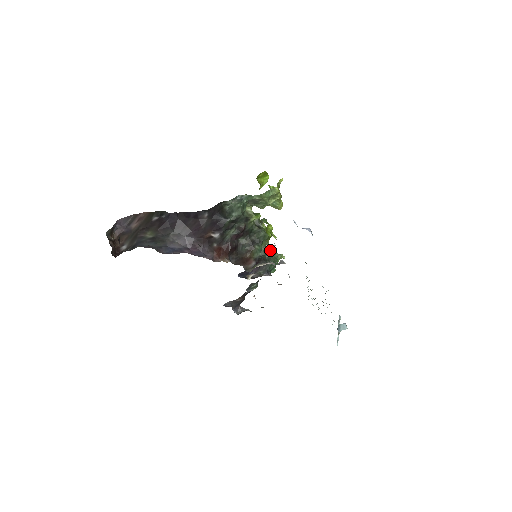
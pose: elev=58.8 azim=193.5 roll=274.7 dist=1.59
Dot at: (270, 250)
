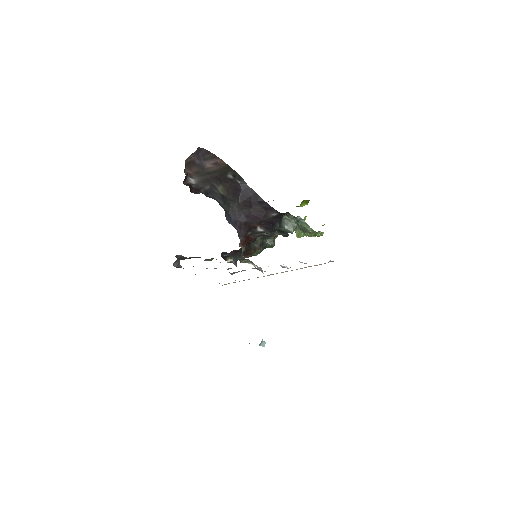
Dot at: occluded
